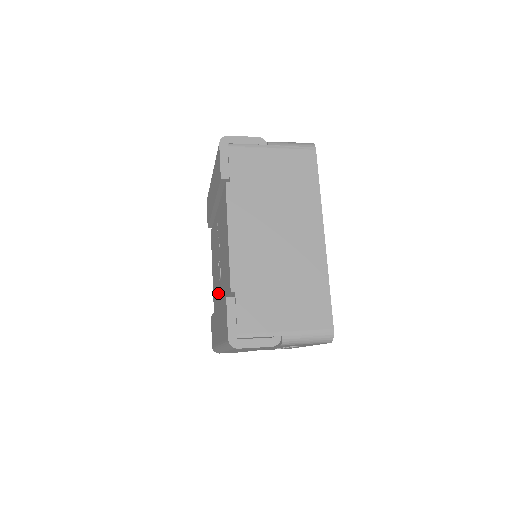
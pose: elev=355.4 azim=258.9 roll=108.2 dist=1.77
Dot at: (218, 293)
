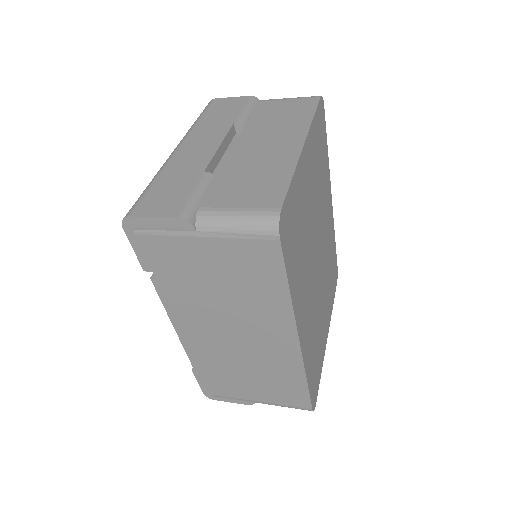
Dot at: occluded
